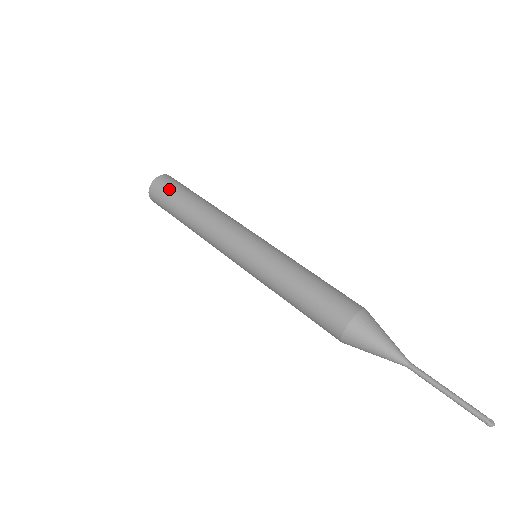
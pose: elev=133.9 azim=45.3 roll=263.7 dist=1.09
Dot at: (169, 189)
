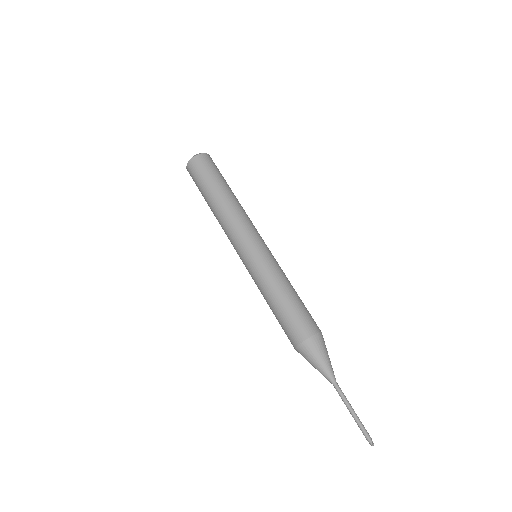
Dot at: (197, 177)
